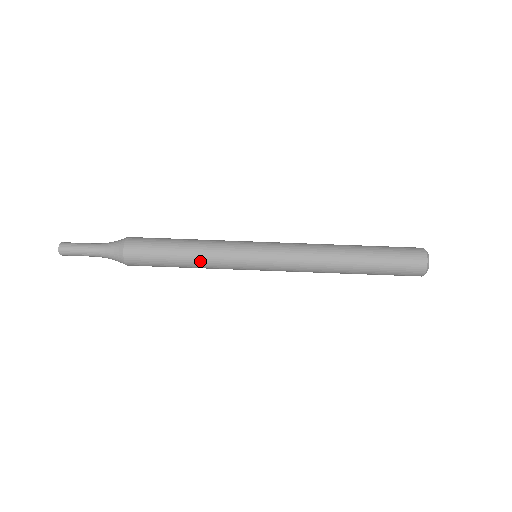
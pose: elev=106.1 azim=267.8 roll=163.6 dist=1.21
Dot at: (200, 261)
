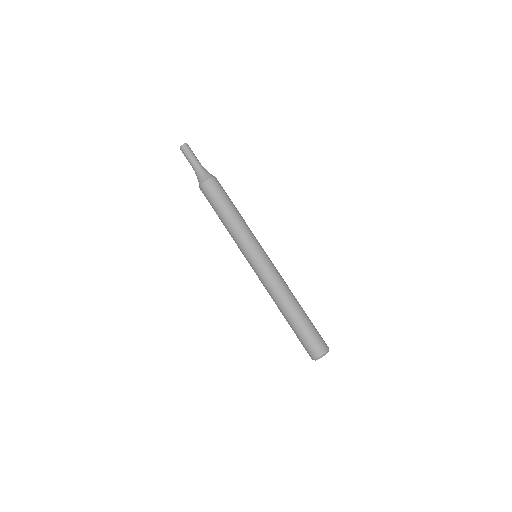
Dot at: (233, 225)
